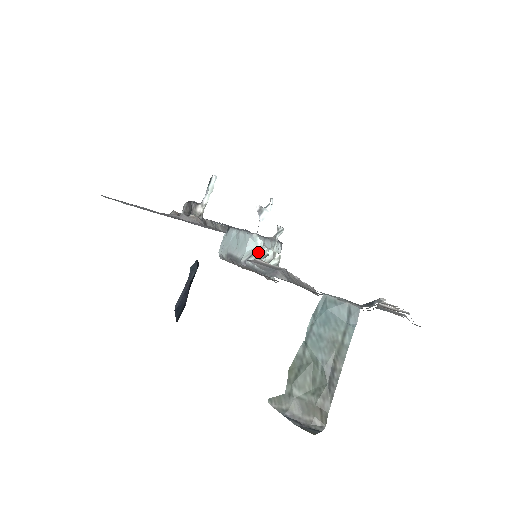
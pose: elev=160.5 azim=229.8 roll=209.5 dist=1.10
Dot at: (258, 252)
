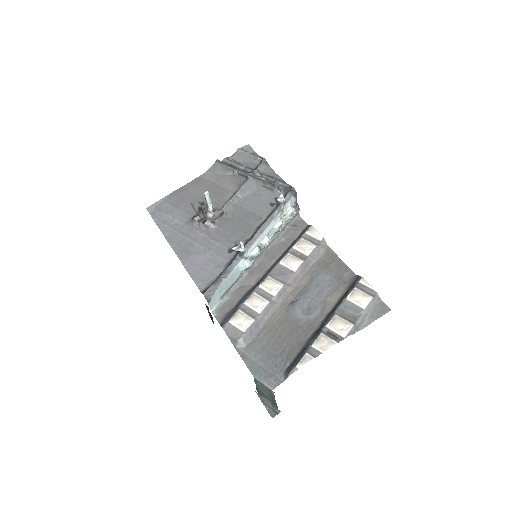
Dot at: occluded
